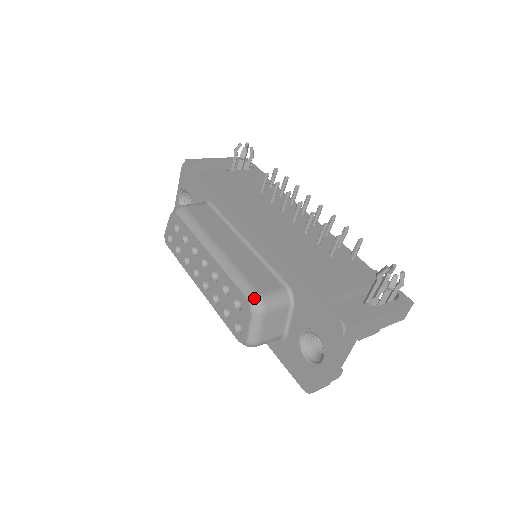
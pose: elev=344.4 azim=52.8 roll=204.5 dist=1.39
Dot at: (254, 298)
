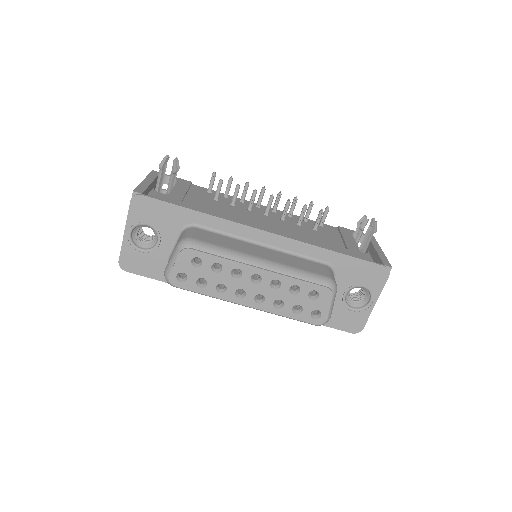
Dot at: (329, 282)
